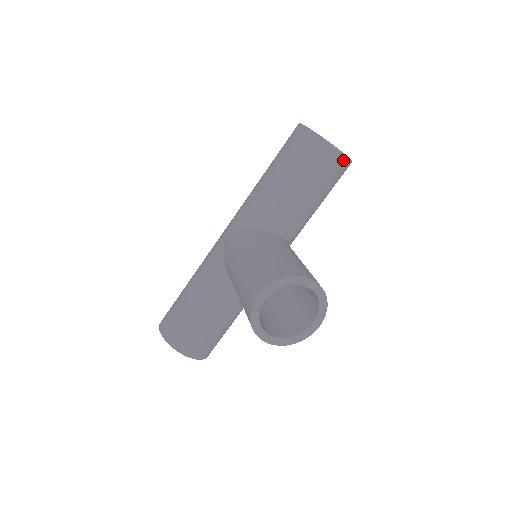
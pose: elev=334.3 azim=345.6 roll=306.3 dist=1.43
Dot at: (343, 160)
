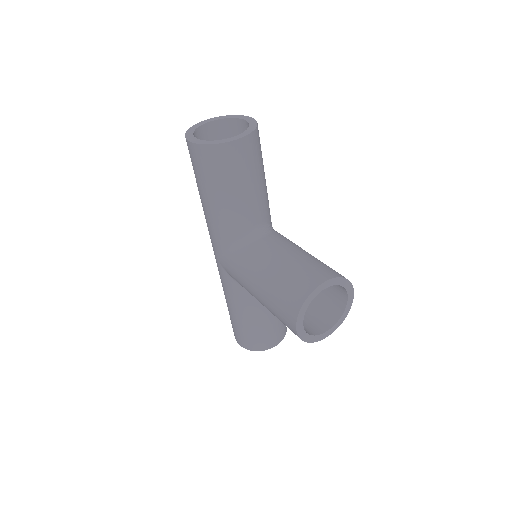
Dot at: (251, 139)
